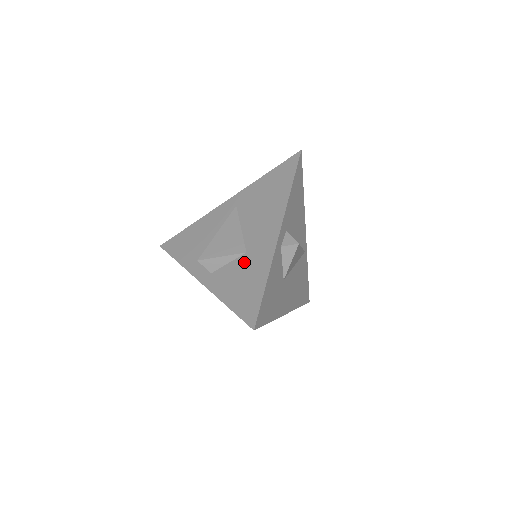
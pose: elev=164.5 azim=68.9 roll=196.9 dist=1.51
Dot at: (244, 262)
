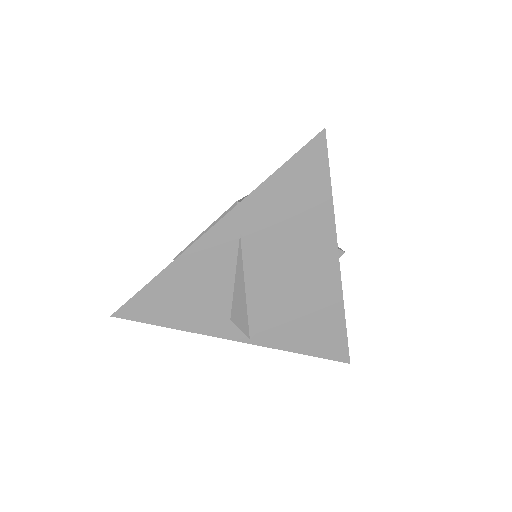
Dot at: (302, 307)
